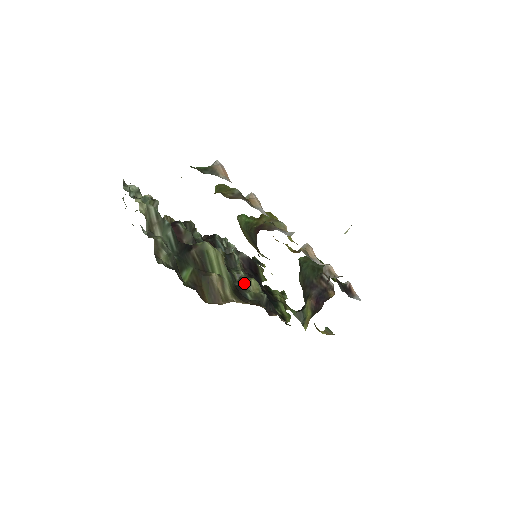
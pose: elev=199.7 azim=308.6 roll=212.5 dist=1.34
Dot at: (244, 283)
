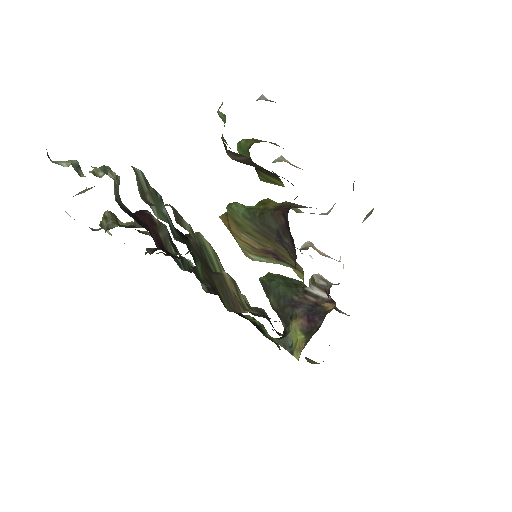
Dot at: occluded
